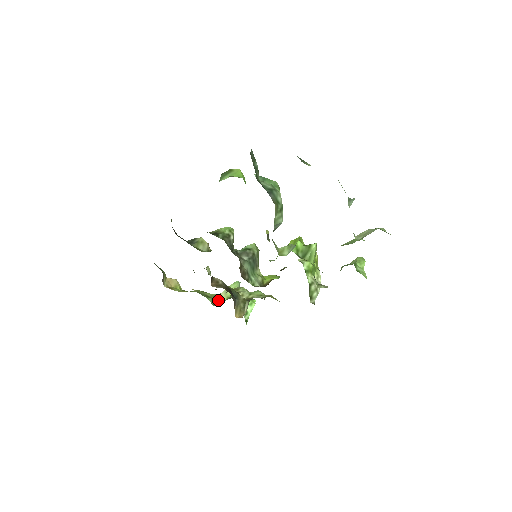
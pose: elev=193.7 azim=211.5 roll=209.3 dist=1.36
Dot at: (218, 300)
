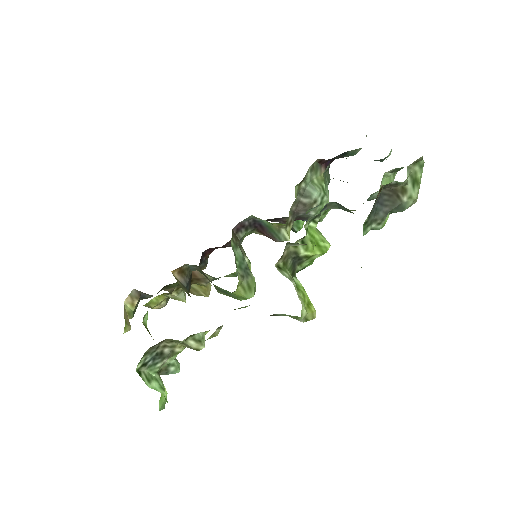
Dot at: occluded
